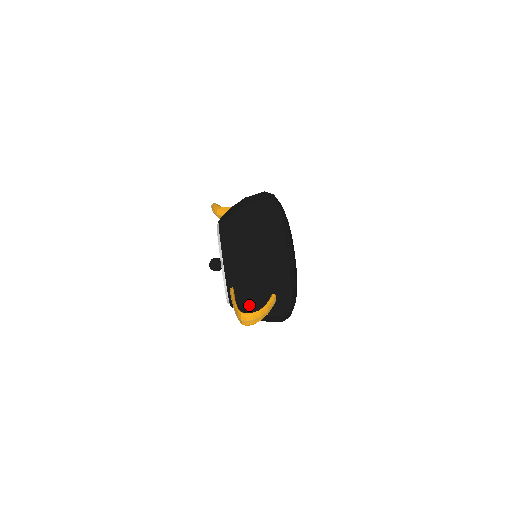
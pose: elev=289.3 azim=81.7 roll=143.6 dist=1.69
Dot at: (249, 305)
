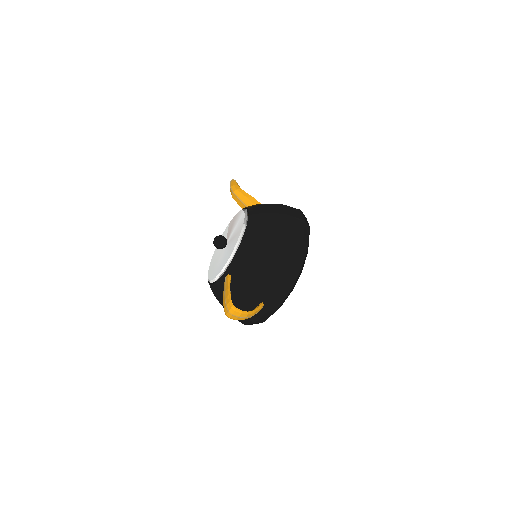
Dot at: (233, 298)
